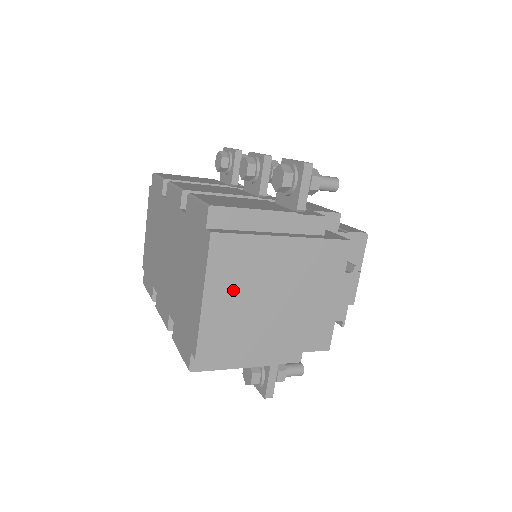
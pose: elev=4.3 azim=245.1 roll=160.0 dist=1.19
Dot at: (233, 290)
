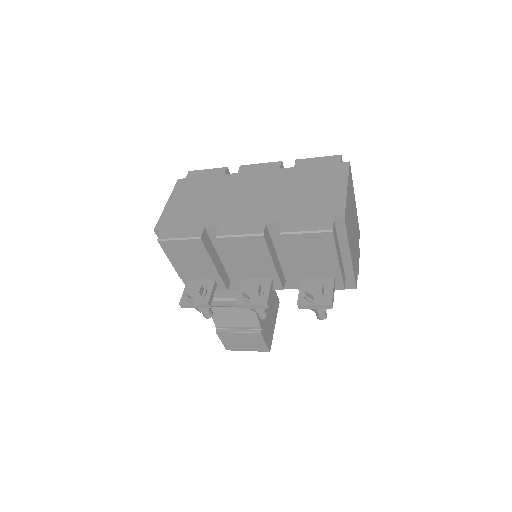
Dot at: (350, 200)
